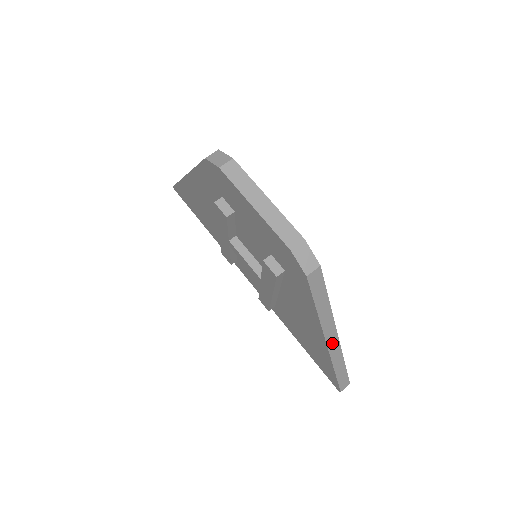
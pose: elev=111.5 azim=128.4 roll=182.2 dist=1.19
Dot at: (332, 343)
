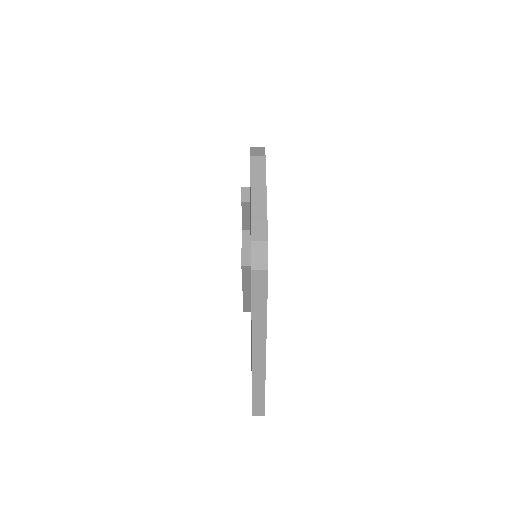
Dot at: (258, 356)
